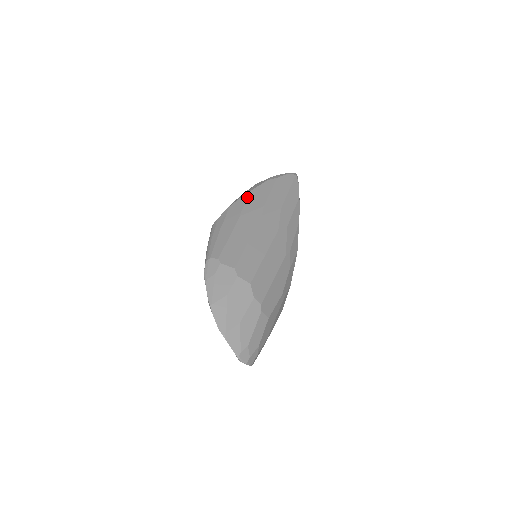
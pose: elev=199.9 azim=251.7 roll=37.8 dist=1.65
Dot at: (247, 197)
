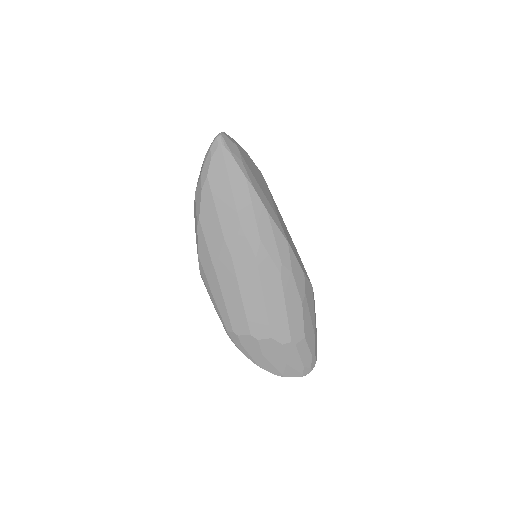
Dot at: (202, 235)
